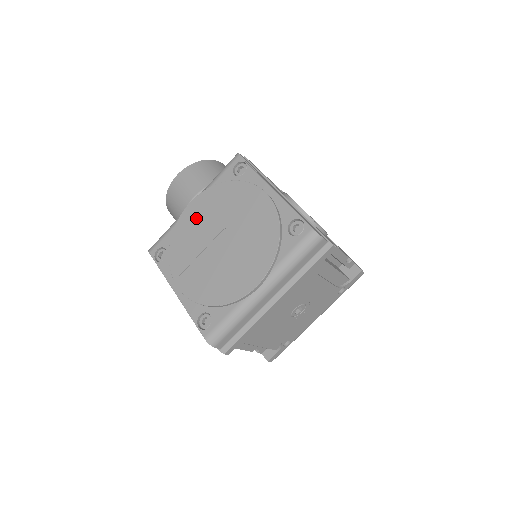
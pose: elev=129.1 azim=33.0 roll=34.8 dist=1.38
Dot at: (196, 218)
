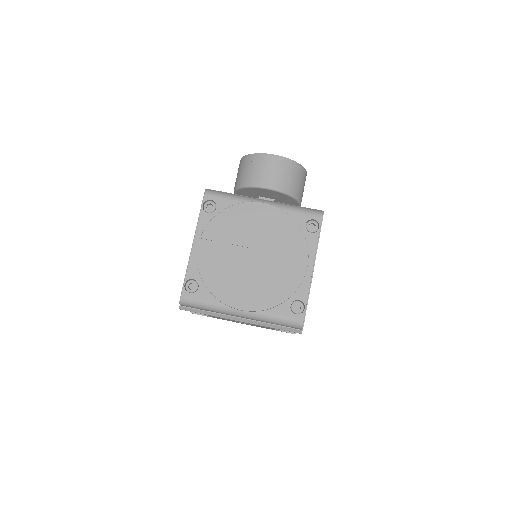
Dot at: (256, 219)
